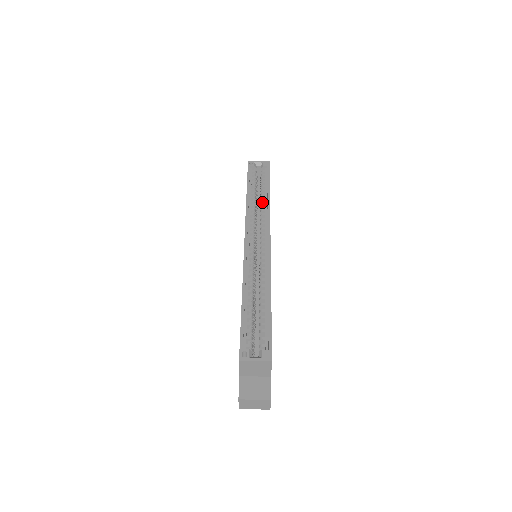
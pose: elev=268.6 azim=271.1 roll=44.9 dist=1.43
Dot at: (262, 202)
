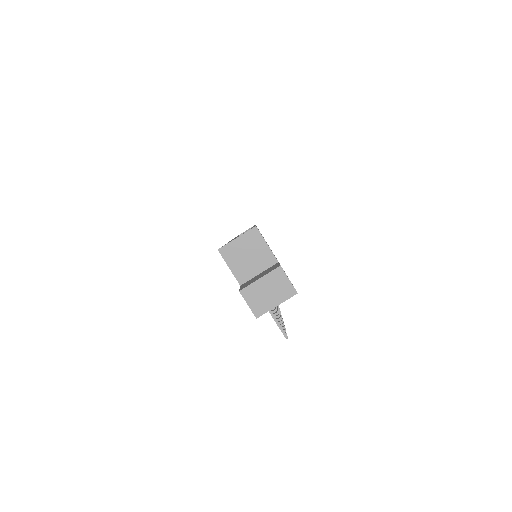
Dot at: occluded
